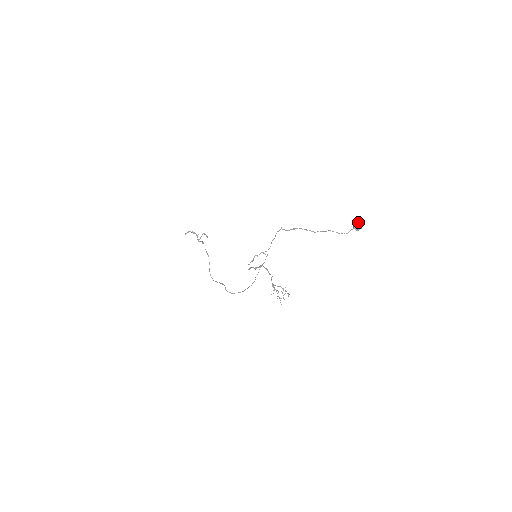
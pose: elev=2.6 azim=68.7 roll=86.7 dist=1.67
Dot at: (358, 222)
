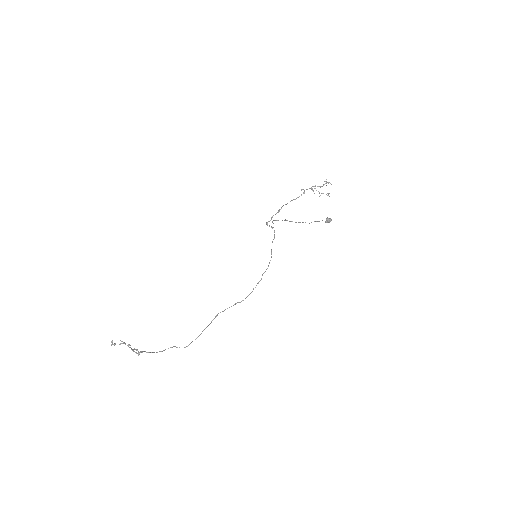
Dot at: (326, 219)
